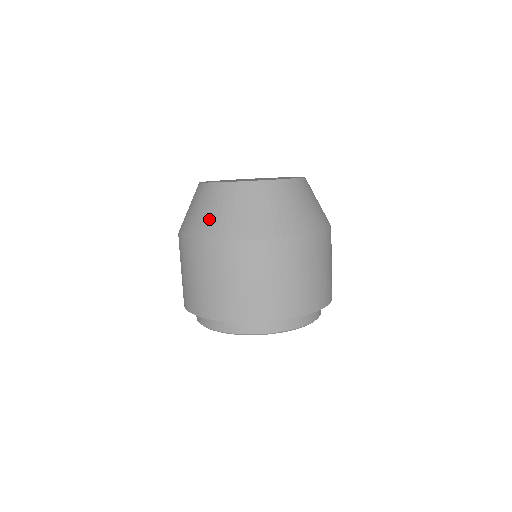
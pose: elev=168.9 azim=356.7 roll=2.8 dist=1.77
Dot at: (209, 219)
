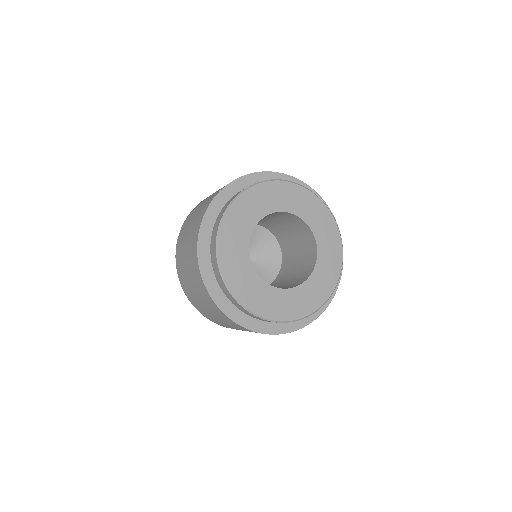
Dot at: occluded
